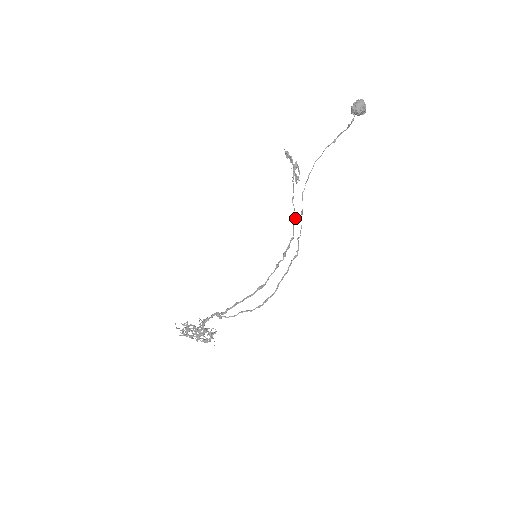
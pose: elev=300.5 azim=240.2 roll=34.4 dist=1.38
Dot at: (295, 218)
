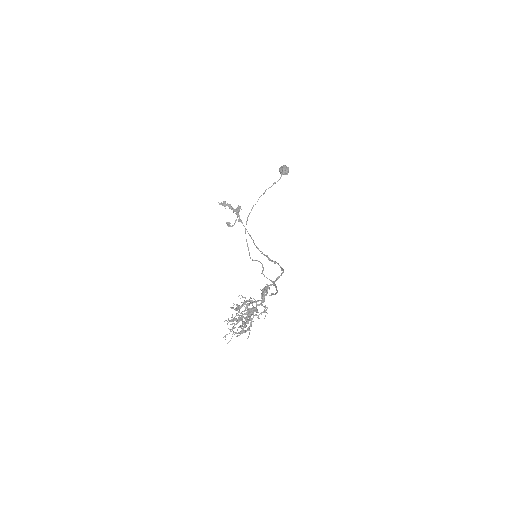
Dot at: occluded
